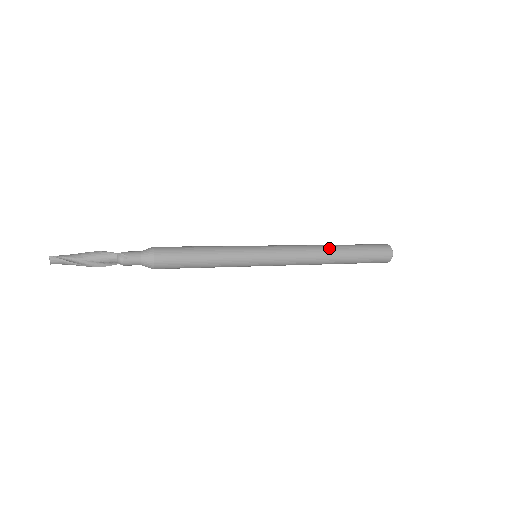
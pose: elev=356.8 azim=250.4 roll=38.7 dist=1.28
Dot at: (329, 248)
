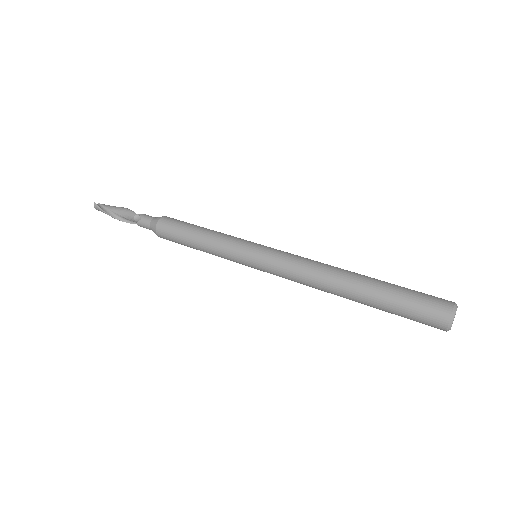
Dot at: (344, 275)
